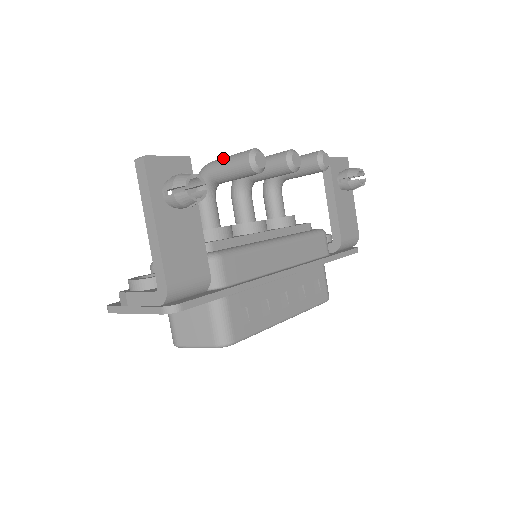
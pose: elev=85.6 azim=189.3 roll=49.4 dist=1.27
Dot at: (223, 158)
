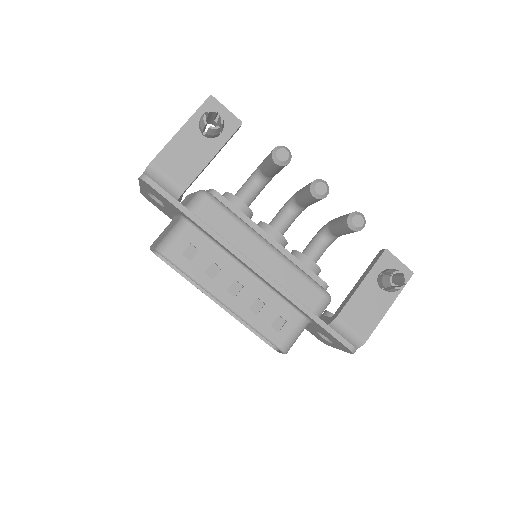
Dot at: occluded
